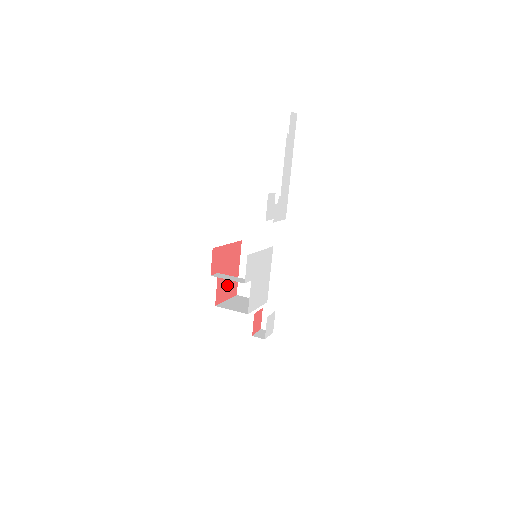
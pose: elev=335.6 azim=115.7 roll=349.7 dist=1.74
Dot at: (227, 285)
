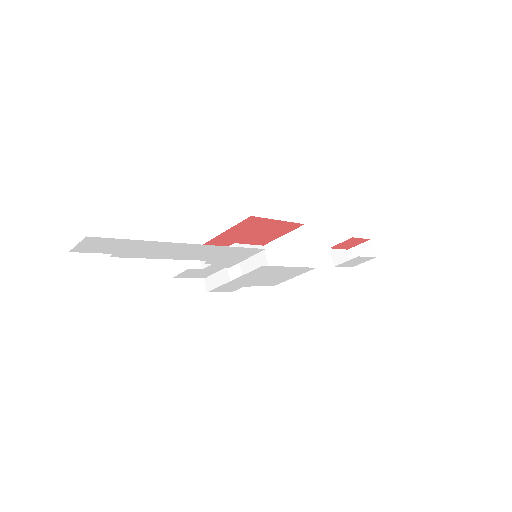
Dot at: (269, 233)
